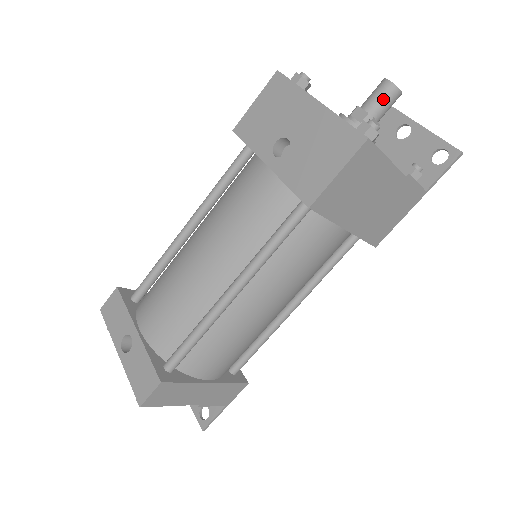
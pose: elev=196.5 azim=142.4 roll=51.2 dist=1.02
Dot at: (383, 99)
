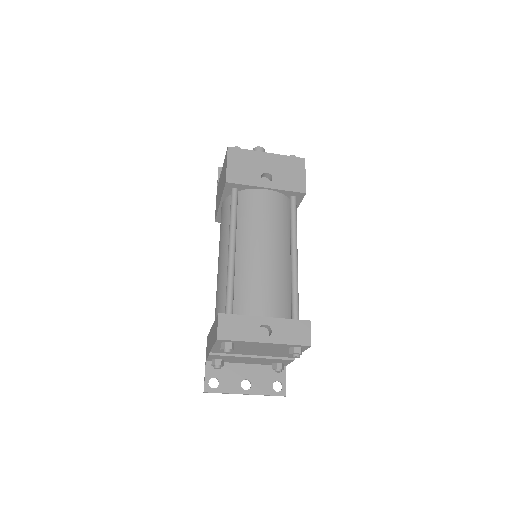
Dot at: occluded
